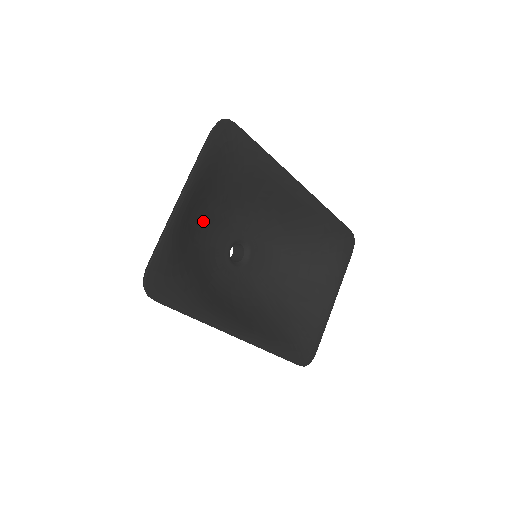
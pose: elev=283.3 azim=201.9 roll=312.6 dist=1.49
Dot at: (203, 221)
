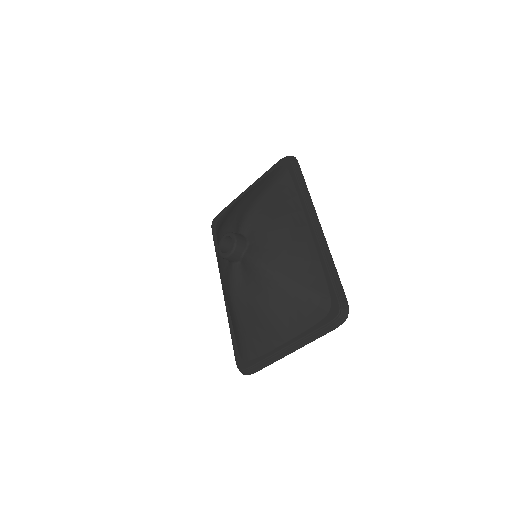
Dot at: (264, 304)
